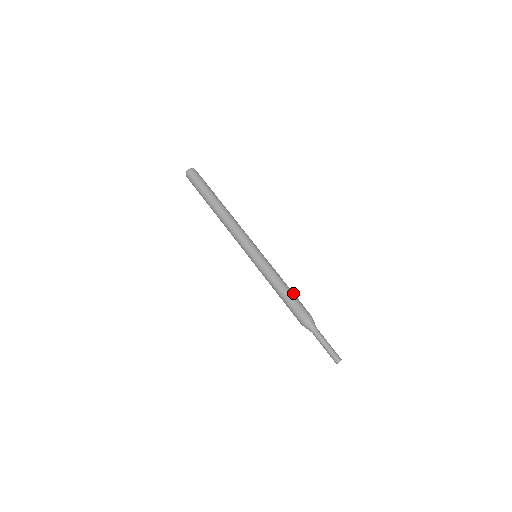
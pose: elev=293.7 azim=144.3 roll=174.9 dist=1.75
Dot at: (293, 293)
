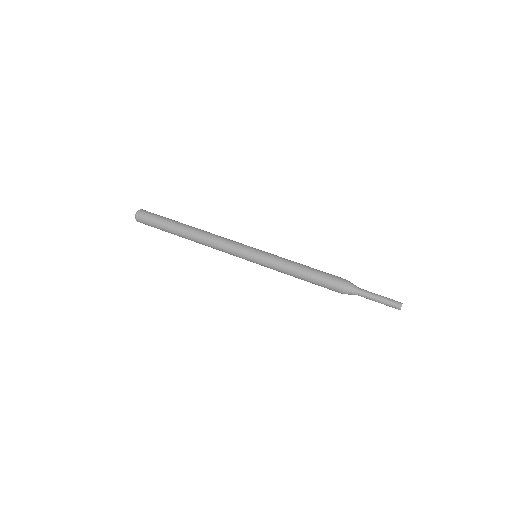
Dot at: occluded
